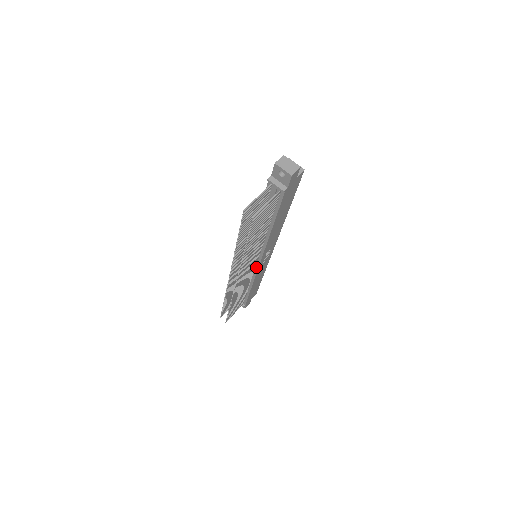
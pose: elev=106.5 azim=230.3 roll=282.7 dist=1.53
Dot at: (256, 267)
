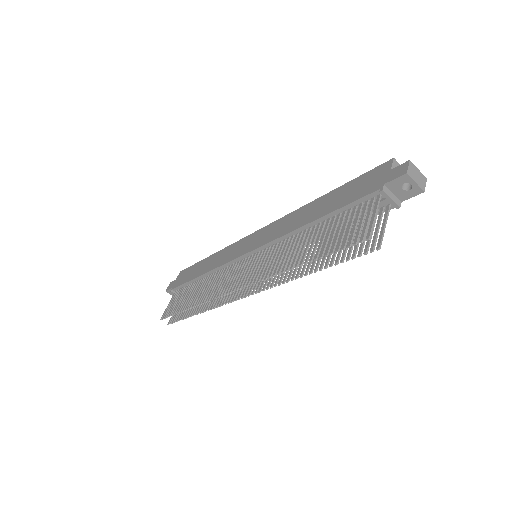
Dot at: occluded
